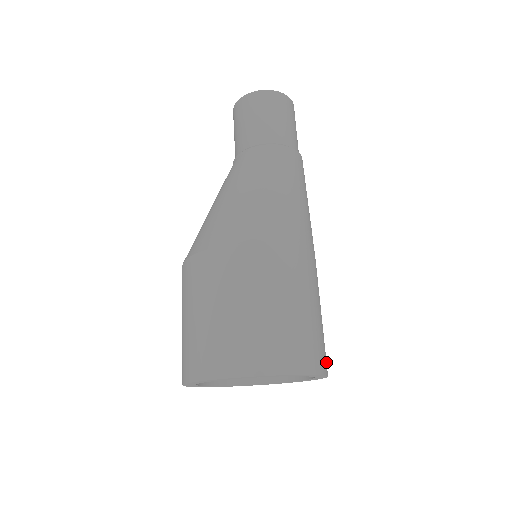
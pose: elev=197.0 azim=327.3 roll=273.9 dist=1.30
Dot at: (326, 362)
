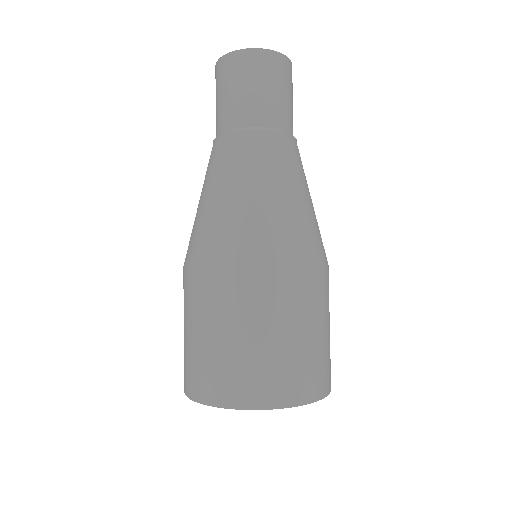
Dot at: (289, 391)
